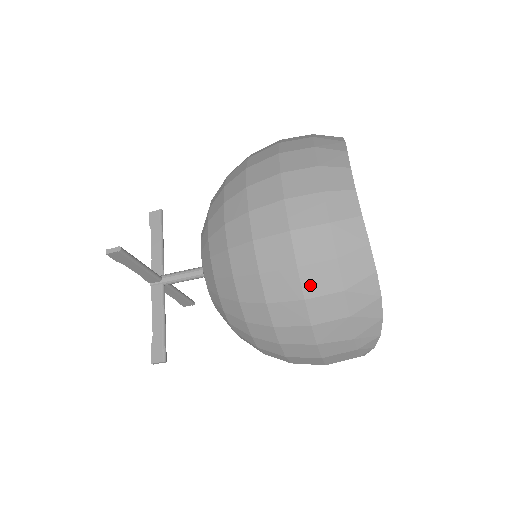
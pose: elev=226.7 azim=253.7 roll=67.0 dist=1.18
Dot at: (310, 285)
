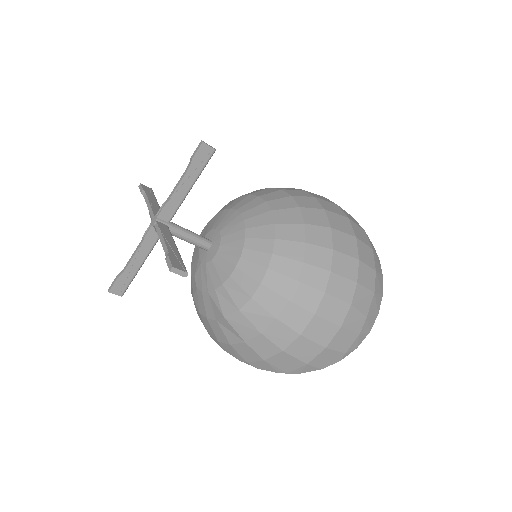
Dot at: (362, 253)
